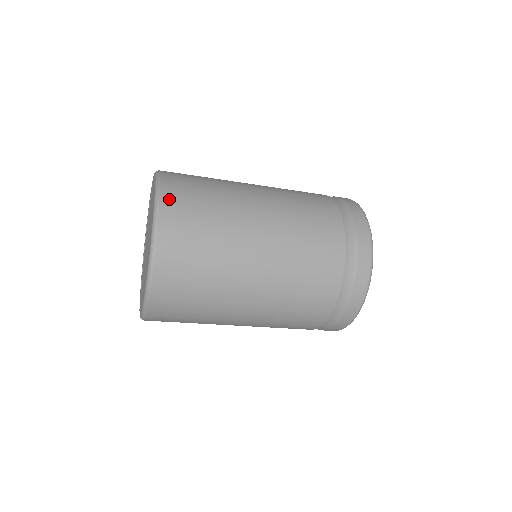
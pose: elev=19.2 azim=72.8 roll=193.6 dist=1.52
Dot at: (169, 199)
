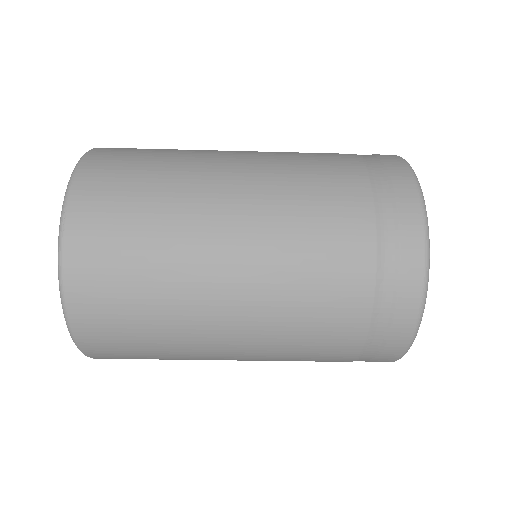
Dot at: (100, 153)
